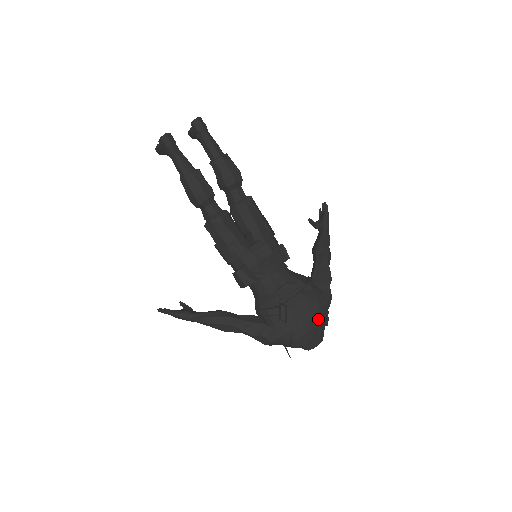
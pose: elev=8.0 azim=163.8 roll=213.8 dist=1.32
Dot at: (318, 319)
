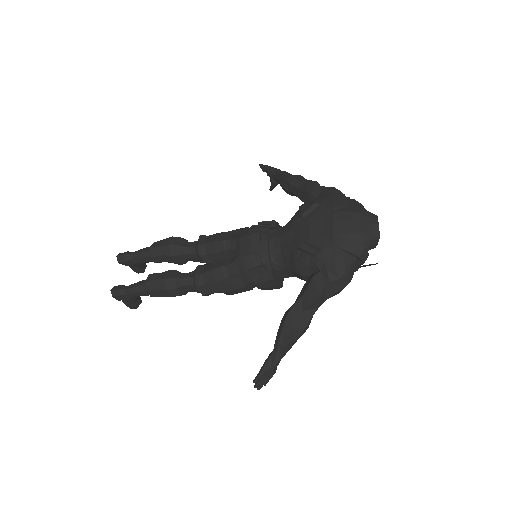
Dot at: (340, 211)
